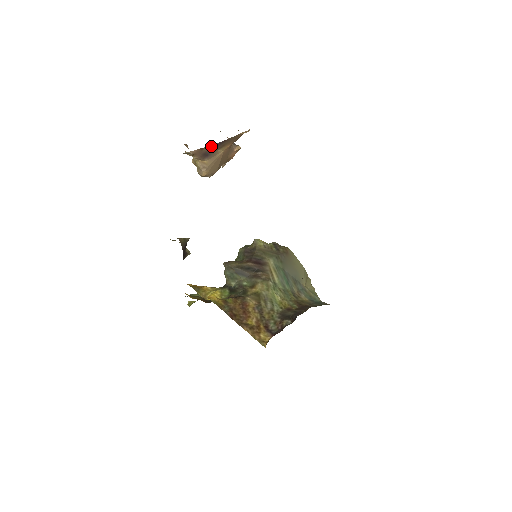
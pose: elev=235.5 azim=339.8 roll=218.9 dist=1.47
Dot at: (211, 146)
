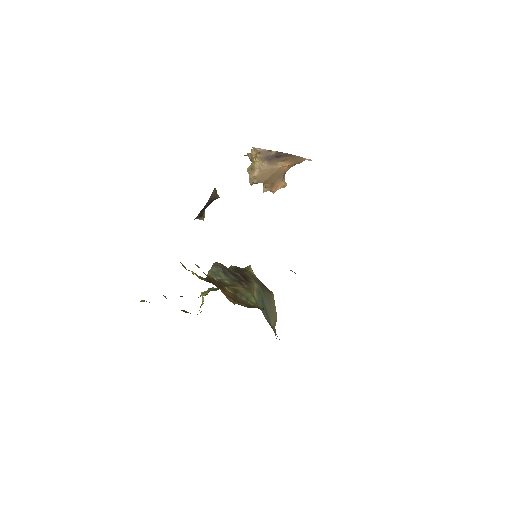
Dot at: (278, 152)
